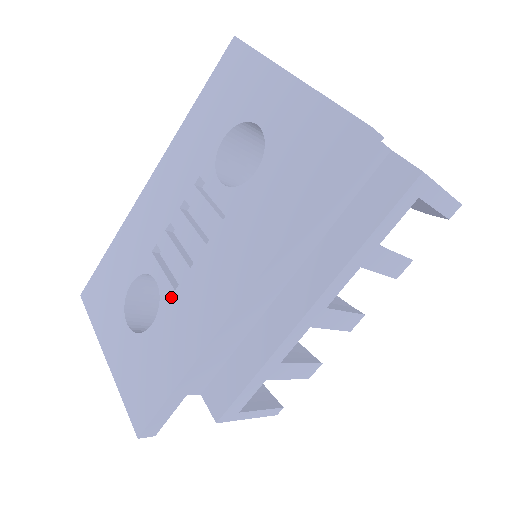
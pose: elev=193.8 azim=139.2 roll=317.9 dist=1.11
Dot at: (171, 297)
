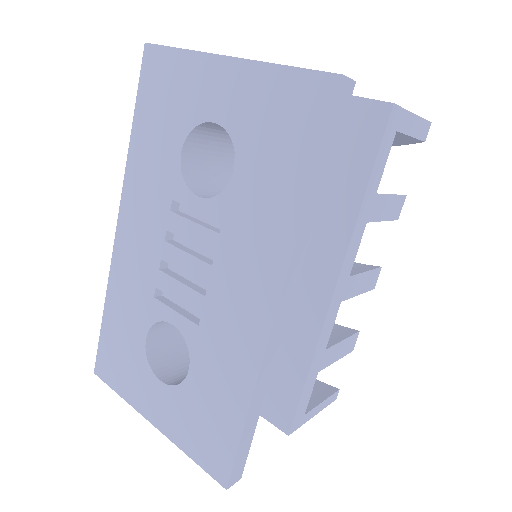
Dot at: (197, 334)
